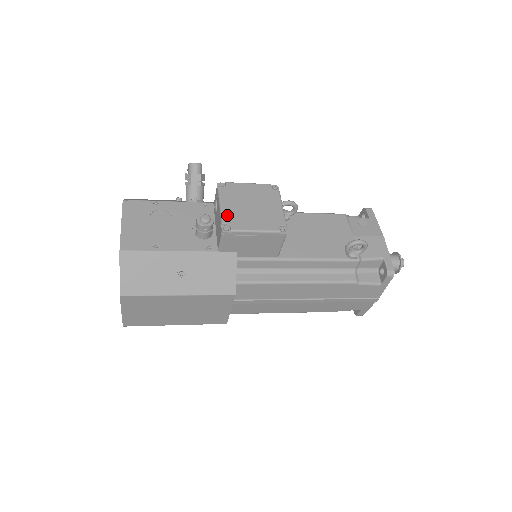
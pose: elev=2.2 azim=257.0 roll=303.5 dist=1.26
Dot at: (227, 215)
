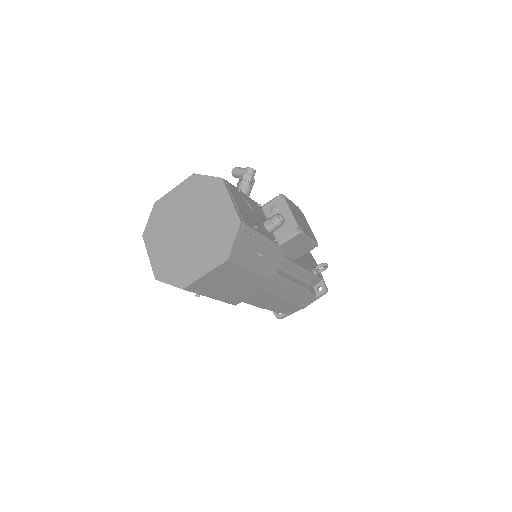
Dot at: (297, 221)
